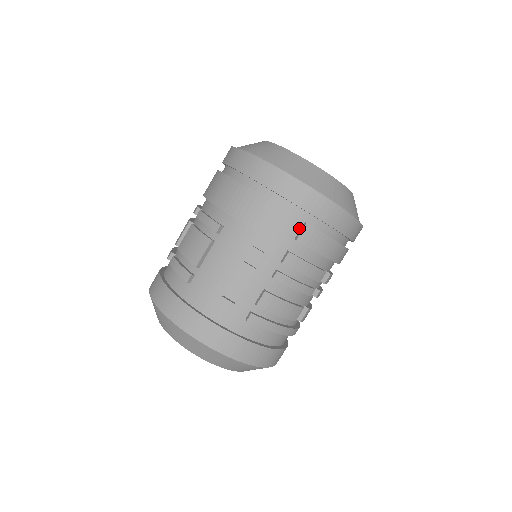
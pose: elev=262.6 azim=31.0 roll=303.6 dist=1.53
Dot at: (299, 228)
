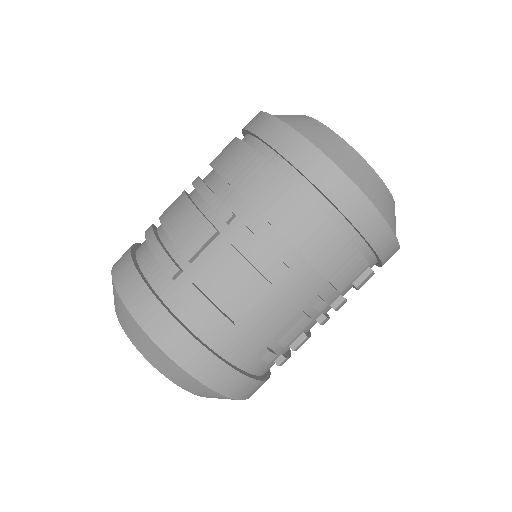
Dot at: (362, 273)
